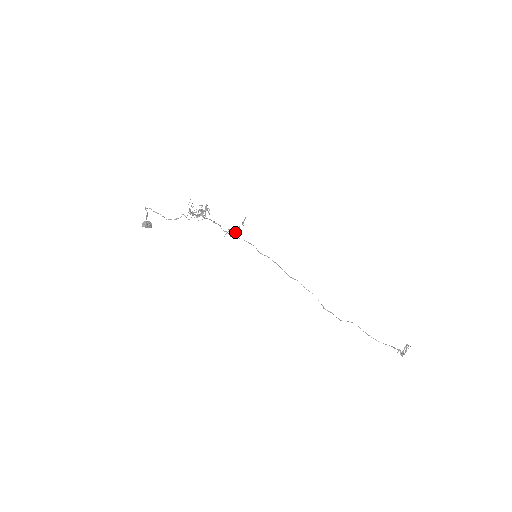
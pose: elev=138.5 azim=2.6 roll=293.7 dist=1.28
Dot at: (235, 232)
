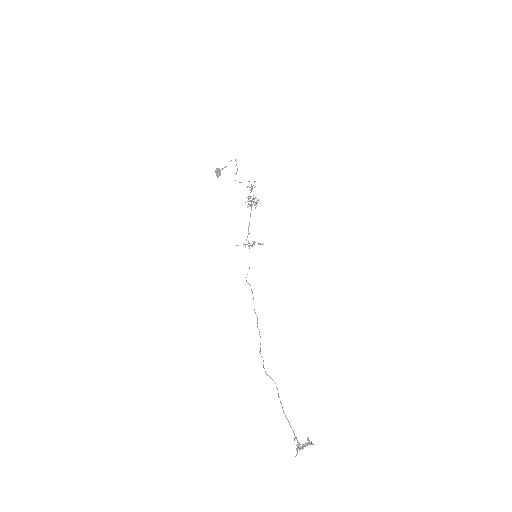
Dot at: occluded
